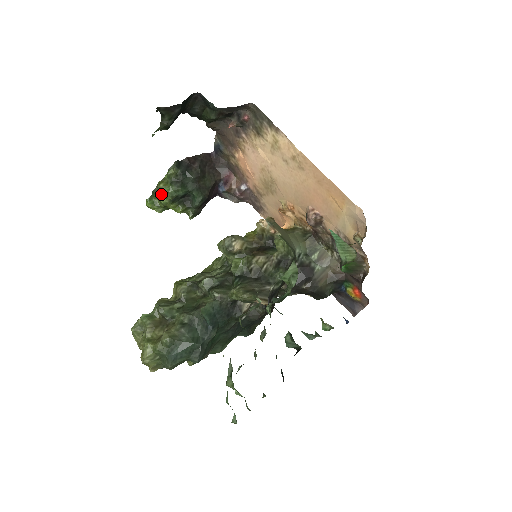
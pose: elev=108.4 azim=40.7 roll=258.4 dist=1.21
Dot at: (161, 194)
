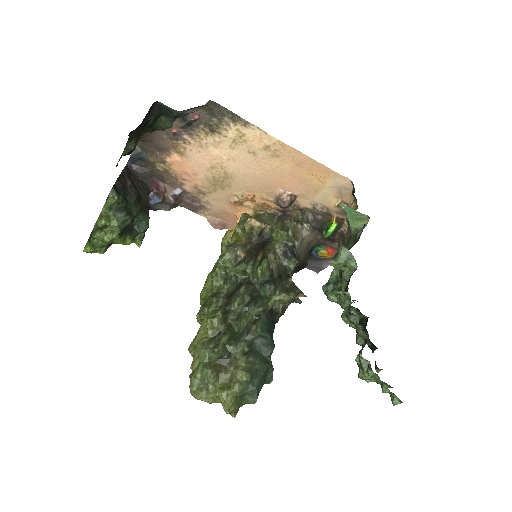
Dot at: (102, 231)
